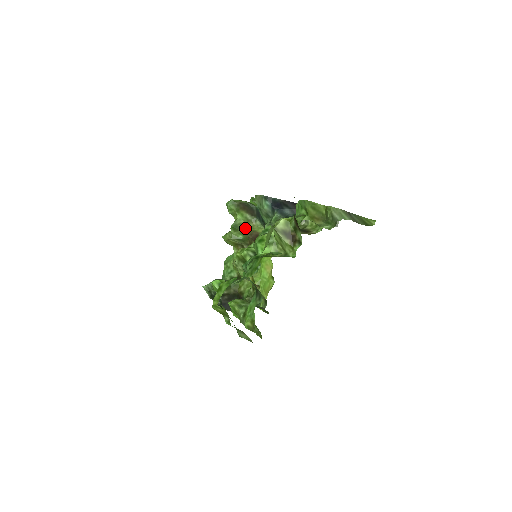
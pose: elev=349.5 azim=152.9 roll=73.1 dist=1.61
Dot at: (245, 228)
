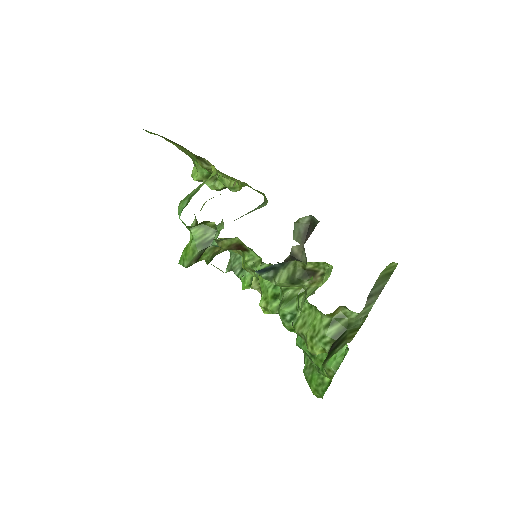
Dot at: (218, 251)
